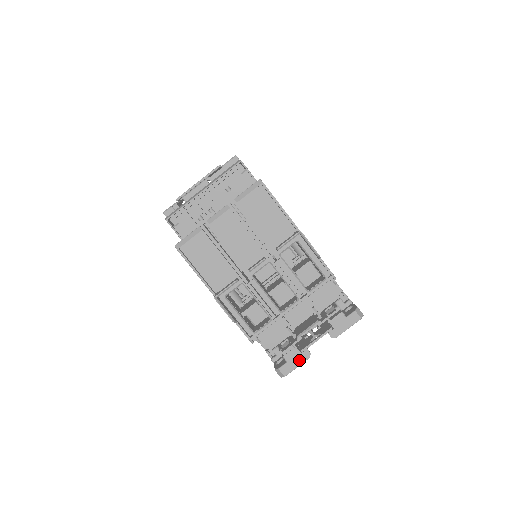
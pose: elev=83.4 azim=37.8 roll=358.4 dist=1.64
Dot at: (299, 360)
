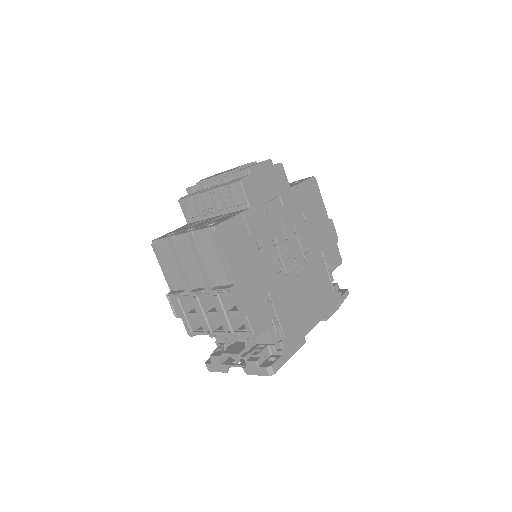
Dot at: (219, 369)
